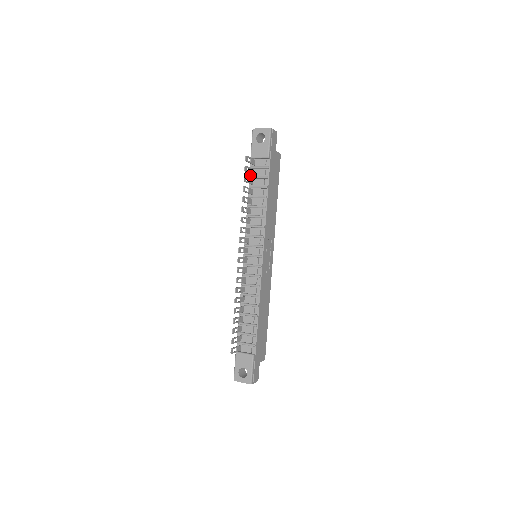
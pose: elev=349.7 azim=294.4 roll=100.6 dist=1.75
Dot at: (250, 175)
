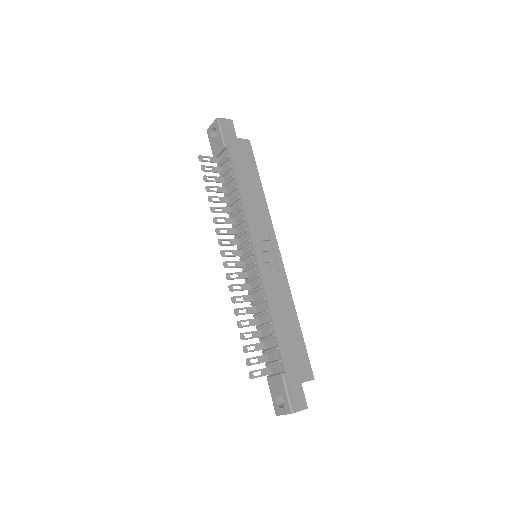
Dot at: (220, 175)
